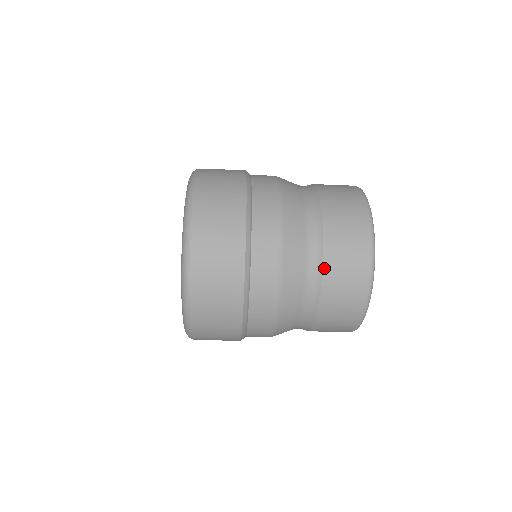
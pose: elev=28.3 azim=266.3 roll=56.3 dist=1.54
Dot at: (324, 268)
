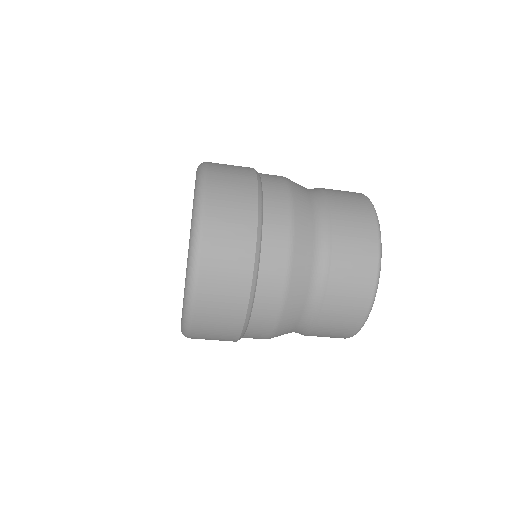
Dot at: (325, 303)
